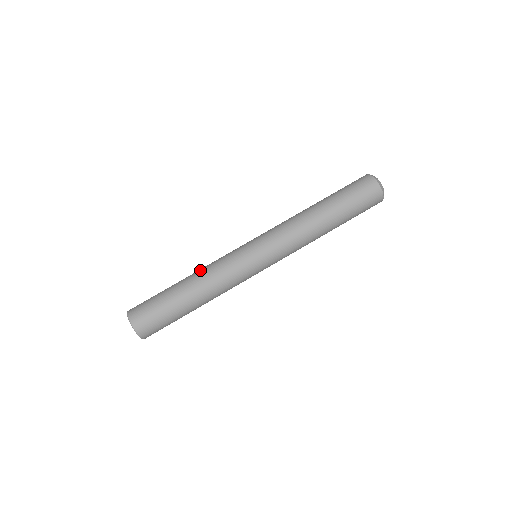
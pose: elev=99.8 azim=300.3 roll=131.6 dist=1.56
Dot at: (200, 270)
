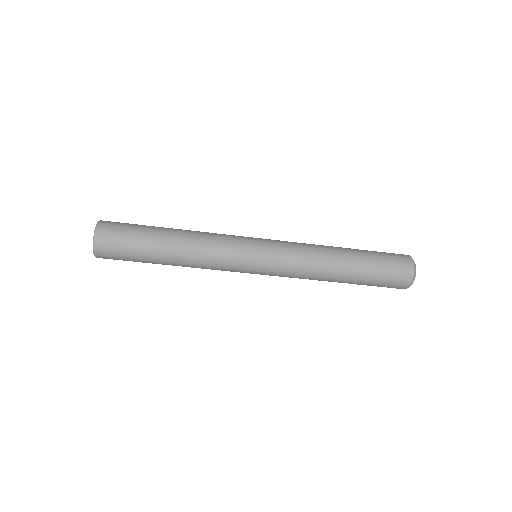
Dot at: (194, 247)
